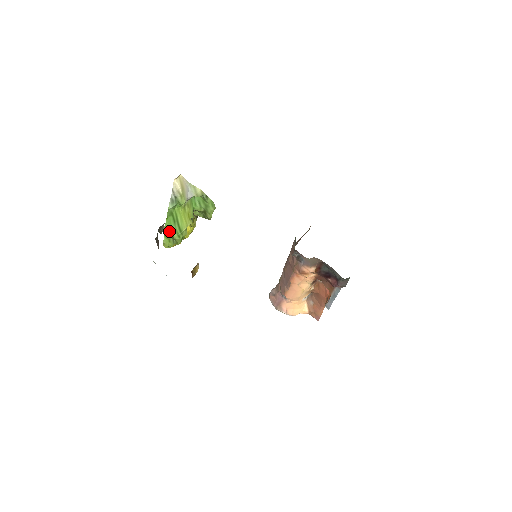
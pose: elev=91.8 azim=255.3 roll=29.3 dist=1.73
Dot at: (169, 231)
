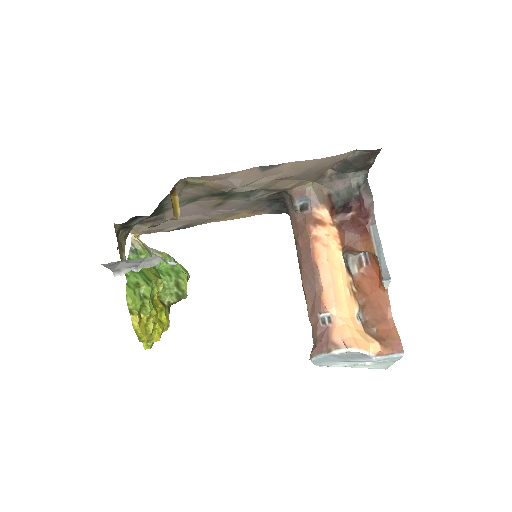
Dot at: (132, 280)
